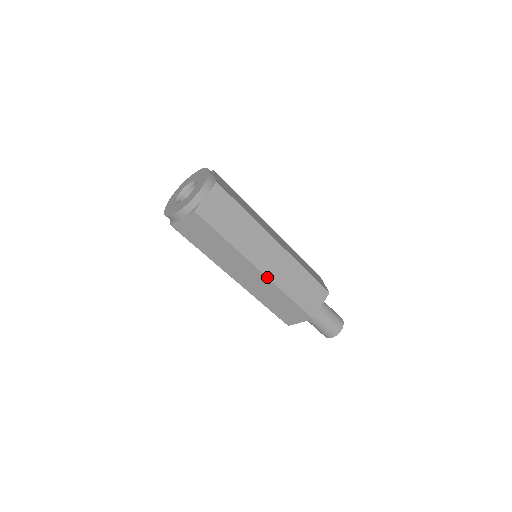
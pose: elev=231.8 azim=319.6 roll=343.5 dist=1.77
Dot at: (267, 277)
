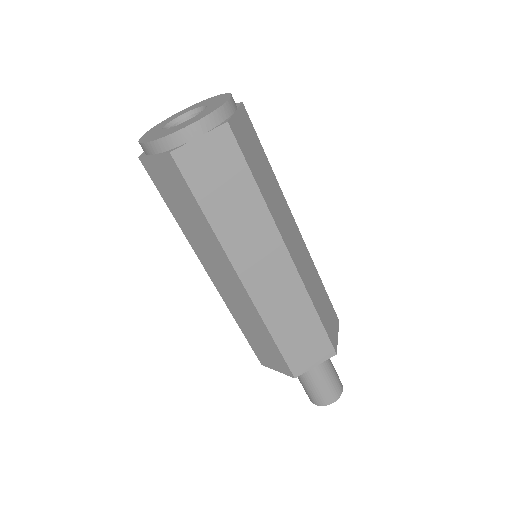
Dot at: (250, 296)
